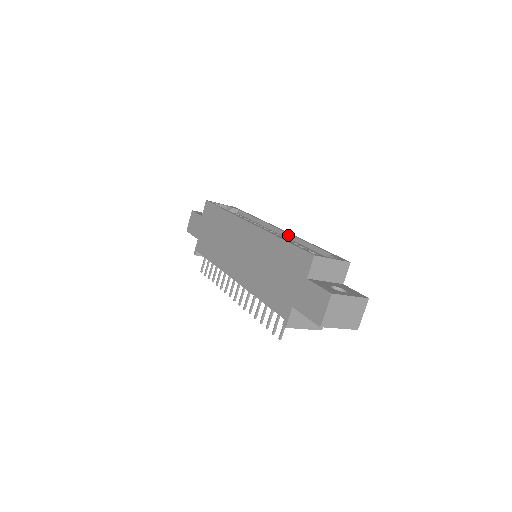
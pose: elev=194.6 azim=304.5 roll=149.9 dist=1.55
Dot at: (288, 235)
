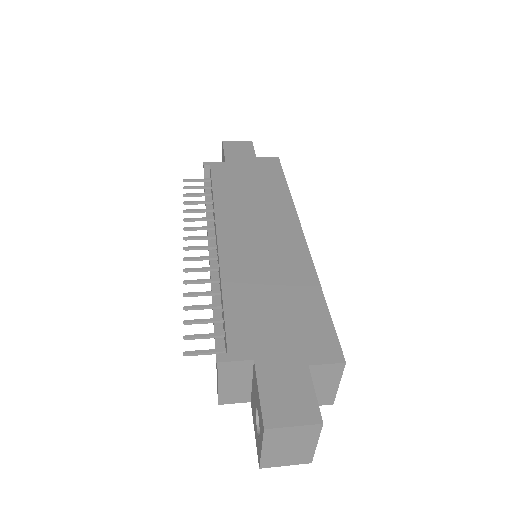
Dot at: occluded
